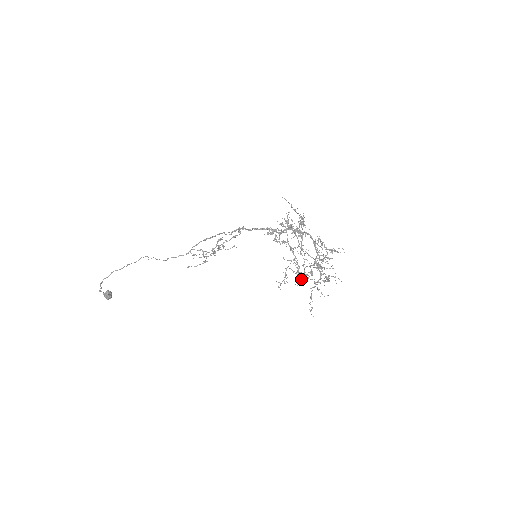
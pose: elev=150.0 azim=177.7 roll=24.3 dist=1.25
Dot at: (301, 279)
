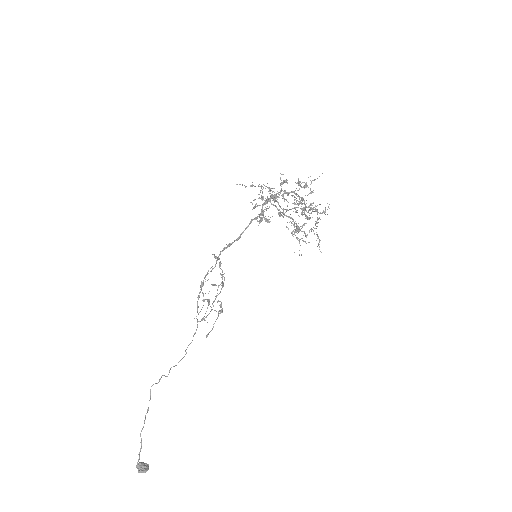
Dot at: (304, 232)
